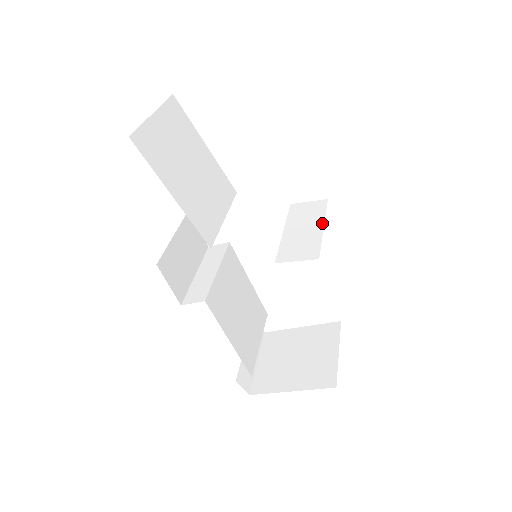
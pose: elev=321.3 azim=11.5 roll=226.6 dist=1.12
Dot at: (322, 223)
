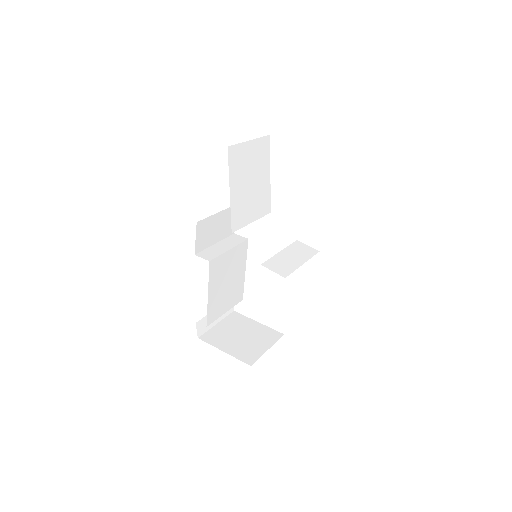
Dot at: (304, 262)
